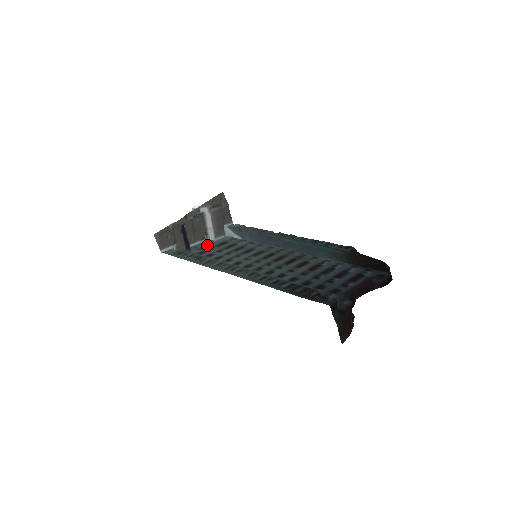
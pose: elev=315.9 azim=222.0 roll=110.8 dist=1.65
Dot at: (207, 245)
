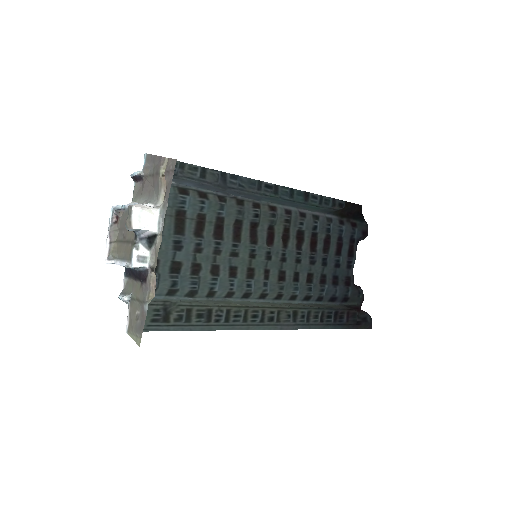
Dot at: occluded
